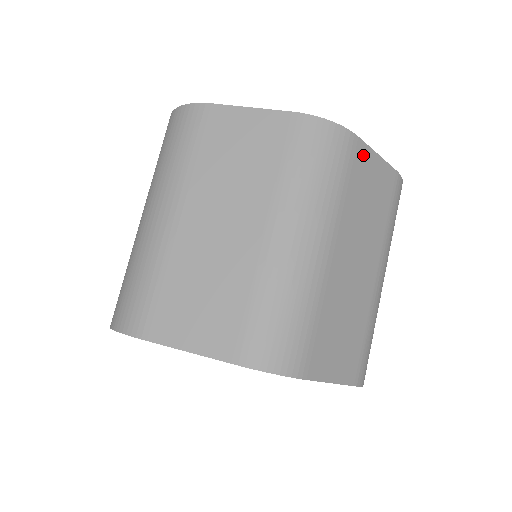
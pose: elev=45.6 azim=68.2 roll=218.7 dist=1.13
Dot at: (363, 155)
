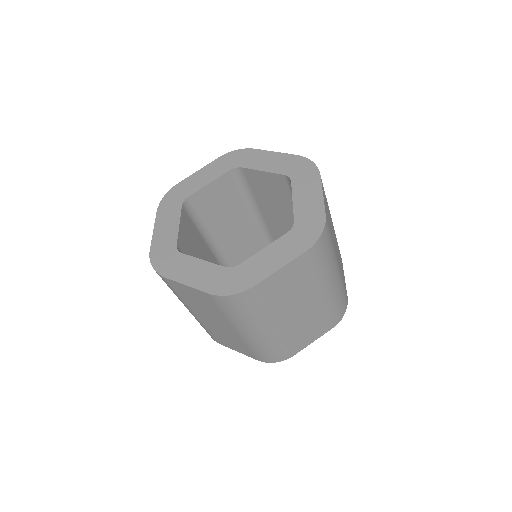
Dot at: (267, 284)
